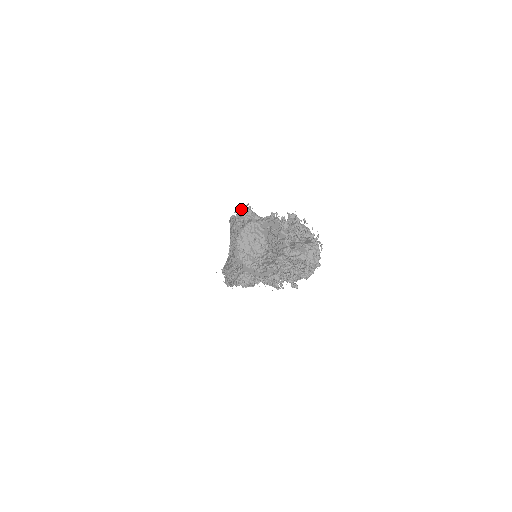
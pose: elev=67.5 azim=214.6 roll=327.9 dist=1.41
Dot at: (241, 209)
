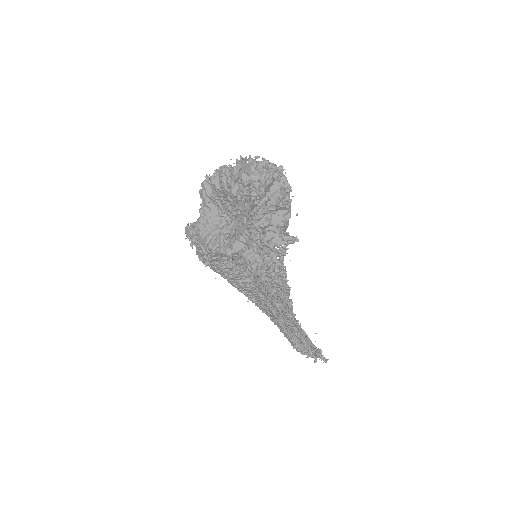
Dot at: (187, 233)
